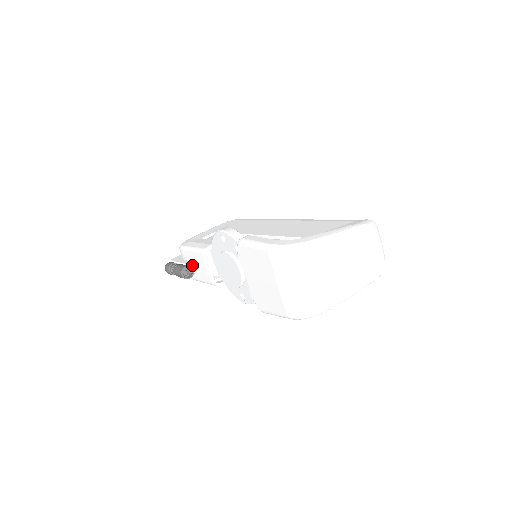
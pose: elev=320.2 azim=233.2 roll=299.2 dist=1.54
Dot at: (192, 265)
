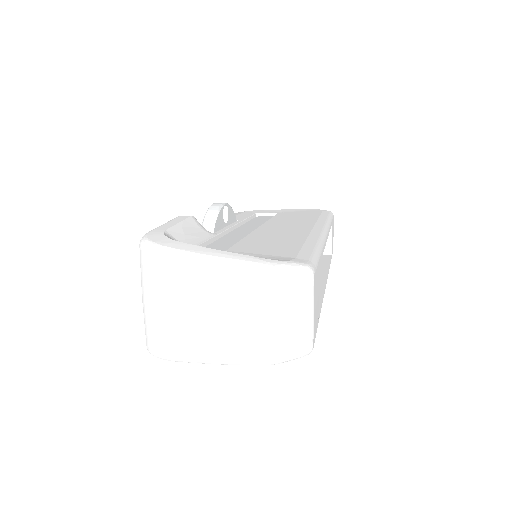
Dot at: occluded
